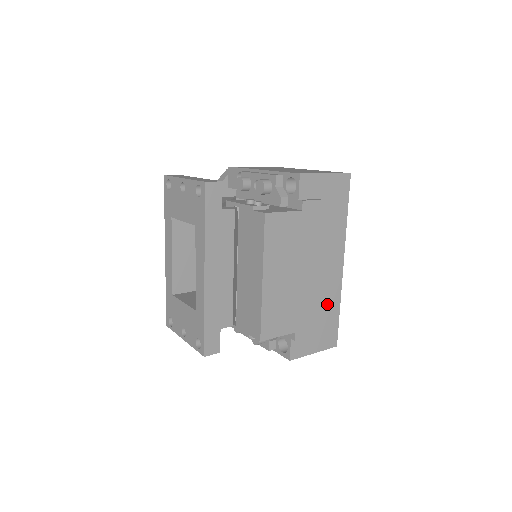
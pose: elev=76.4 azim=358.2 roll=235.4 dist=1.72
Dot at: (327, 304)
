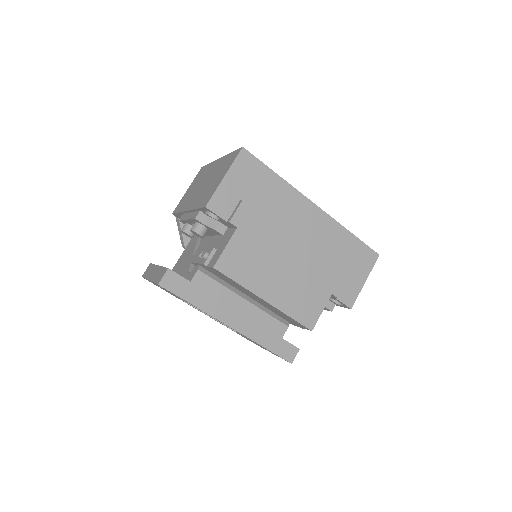
Dot at: (336, 244)
